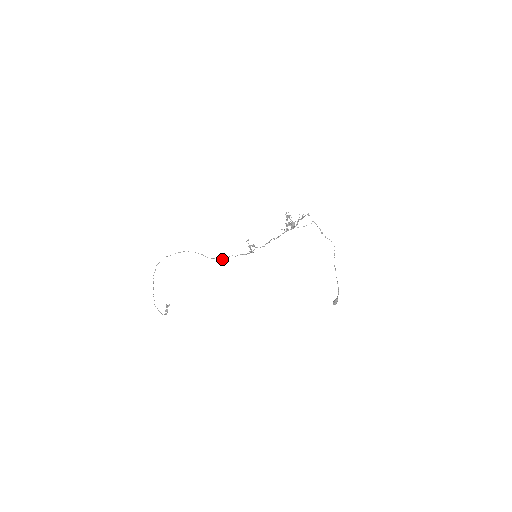
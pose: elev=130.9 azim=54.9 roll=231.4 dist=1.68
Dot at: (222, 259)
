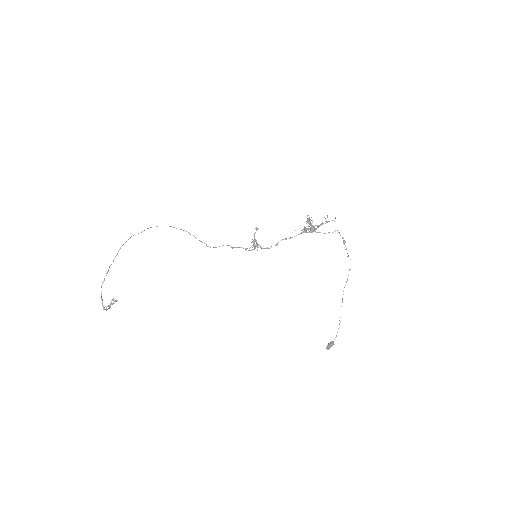
Dot at: (215, 247)
